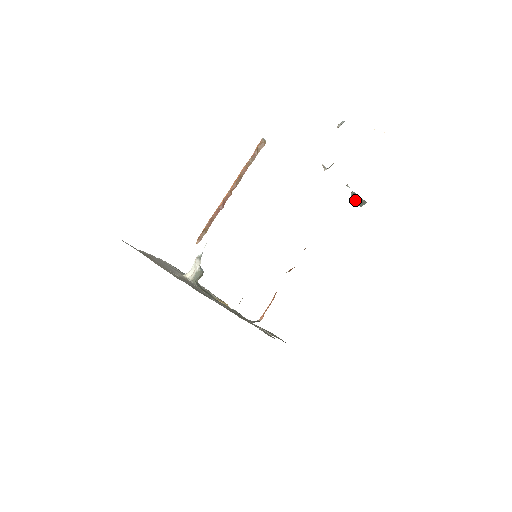
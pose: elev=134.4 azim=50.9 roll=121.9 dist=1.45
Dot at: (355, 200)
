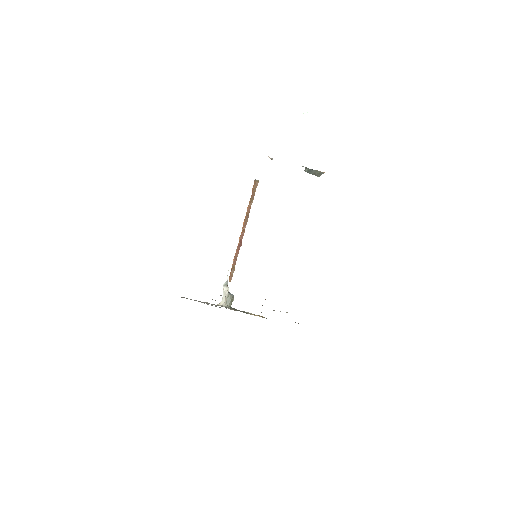
Dot at: occluded
